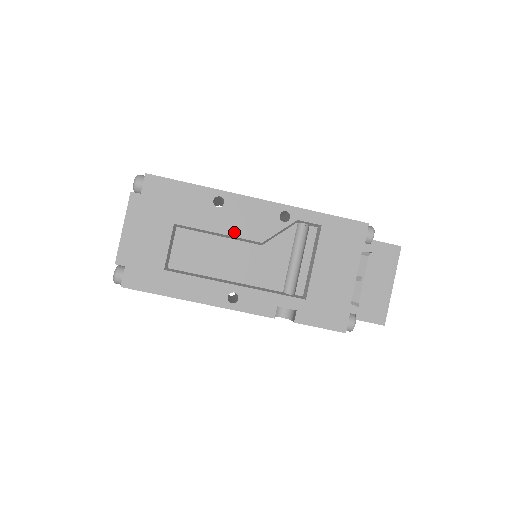
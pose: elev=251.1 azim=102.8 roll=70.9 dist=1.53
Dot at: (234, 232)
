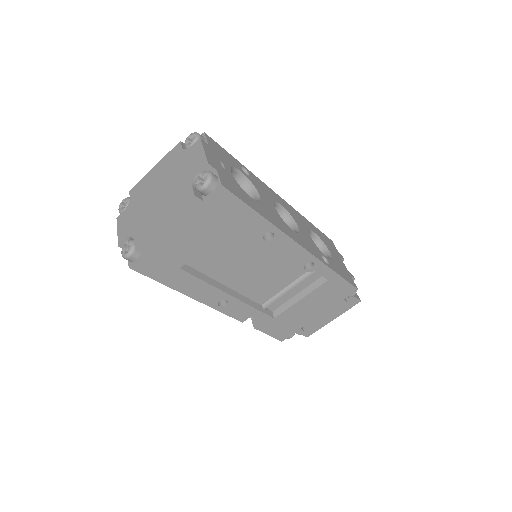
Dot at: (262, 262)
